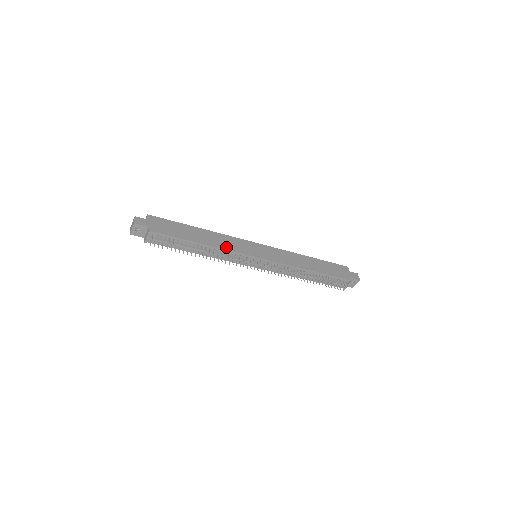
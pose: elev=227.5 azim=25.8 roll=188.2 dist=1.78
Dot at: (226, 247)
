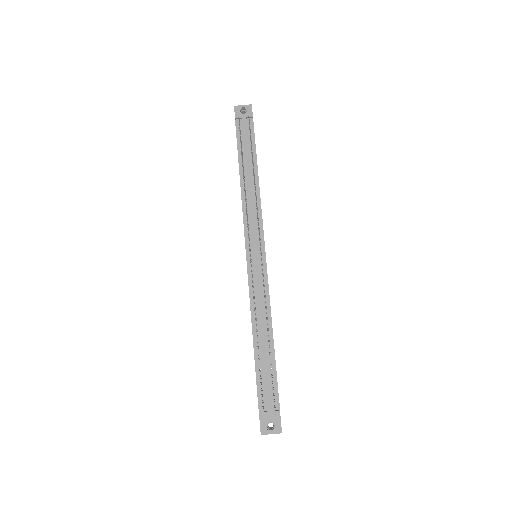
Dot at: occluded
